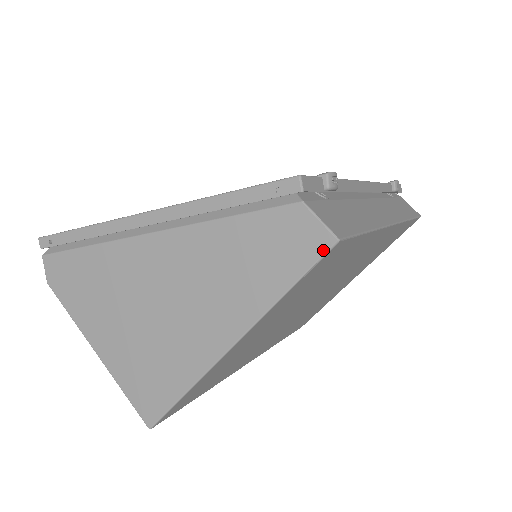
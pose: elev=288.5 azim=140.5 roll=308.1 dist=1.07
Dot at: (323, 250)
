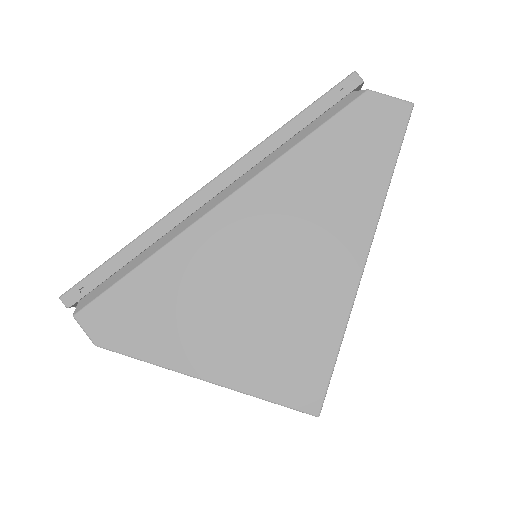
Dot at: (406, 118)
